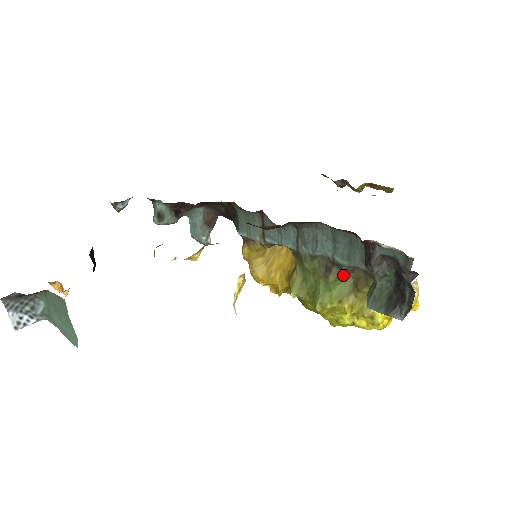
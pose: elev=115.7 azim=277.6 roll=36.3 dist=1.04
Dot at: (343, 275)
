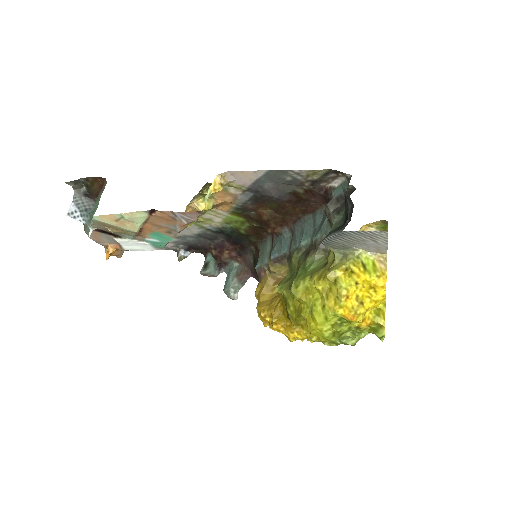
Dot at: (318, 253)
